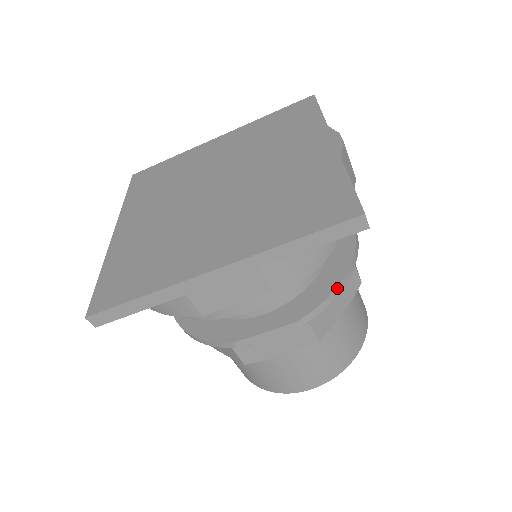
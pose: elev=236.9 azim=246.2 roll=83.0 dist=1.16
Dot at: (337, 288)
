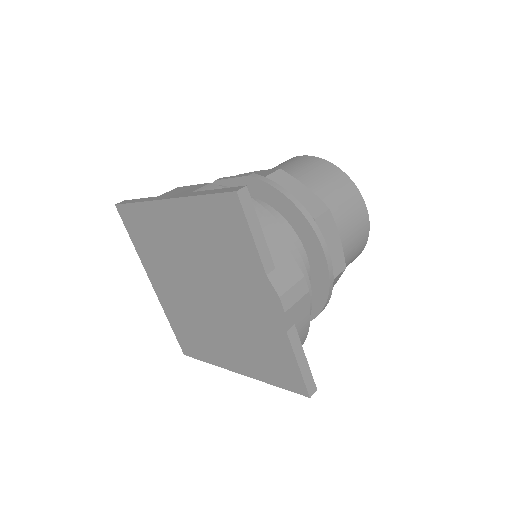
Dot at: occluded
